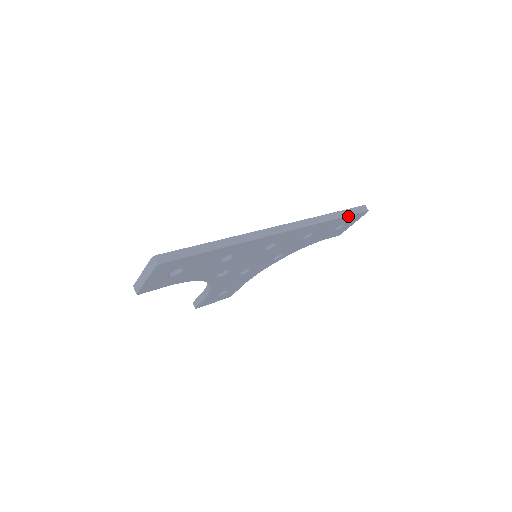
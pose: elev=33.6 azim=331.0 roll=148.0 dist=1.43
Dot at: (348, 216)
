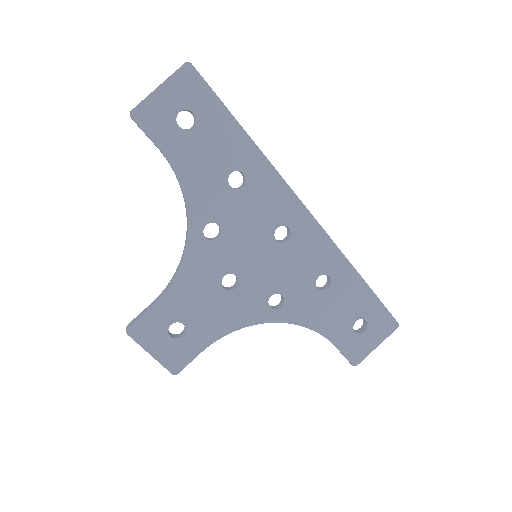
Dot at: (375, 298)
